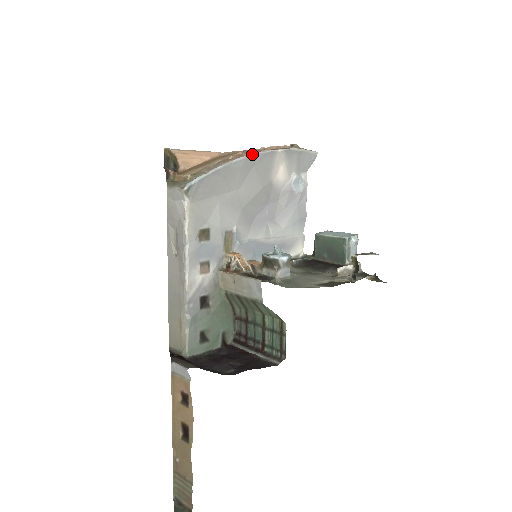
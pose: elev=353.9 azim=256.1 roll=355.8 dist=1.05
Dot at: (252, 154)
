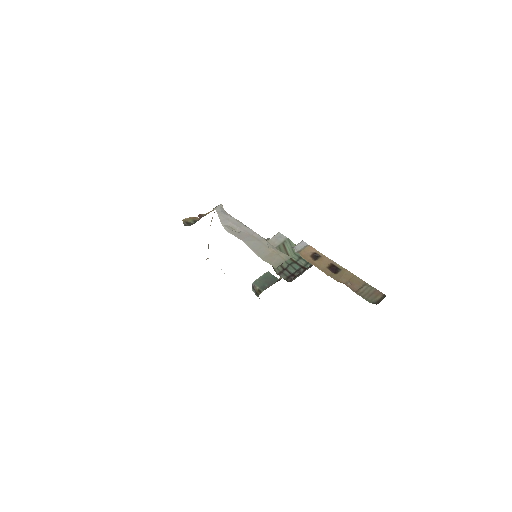
Dot at: occluded
